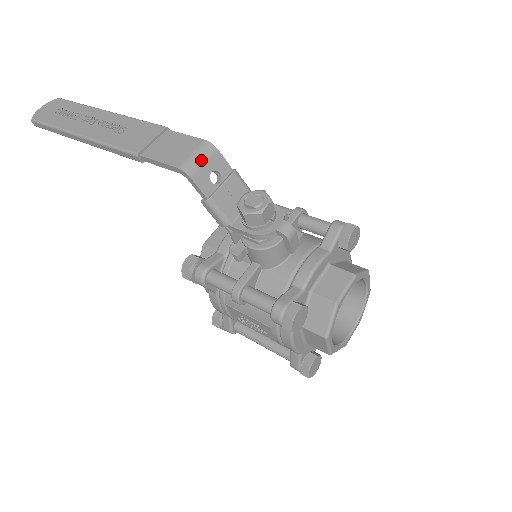
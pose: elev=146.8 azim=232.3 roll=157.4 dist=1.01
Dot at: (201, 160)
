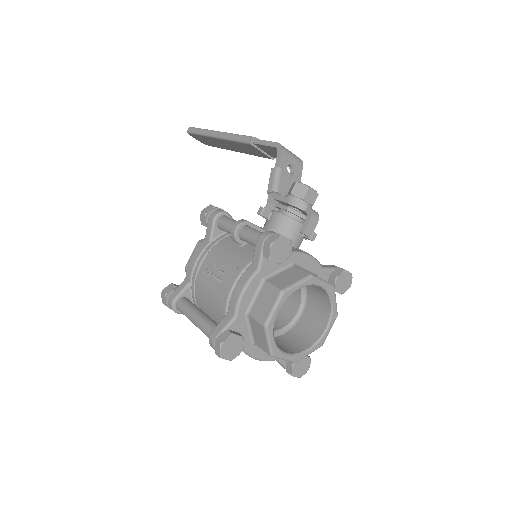
Dot at: (292, 155)
